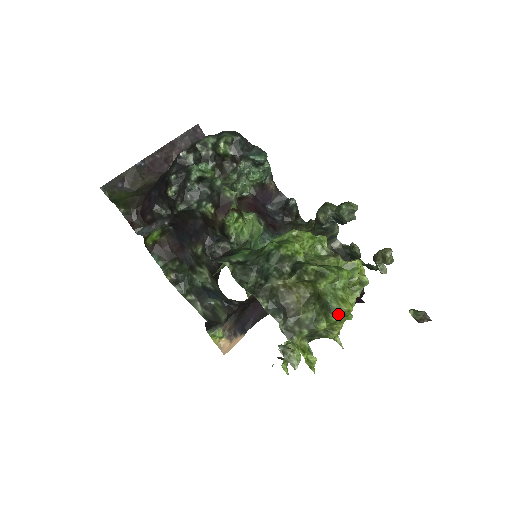
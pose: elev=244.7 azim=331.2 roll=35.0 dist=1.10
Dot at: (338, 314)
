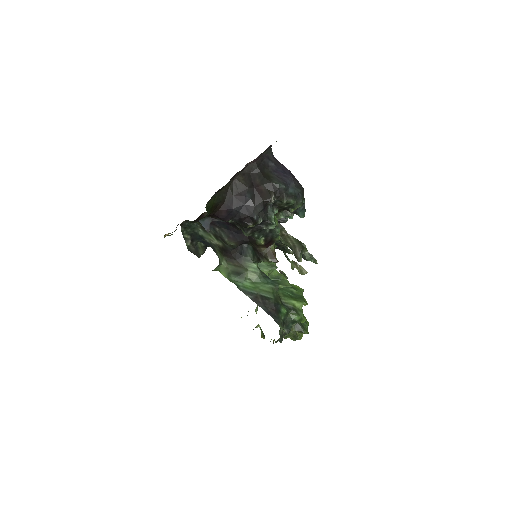
Dot at: occluded
